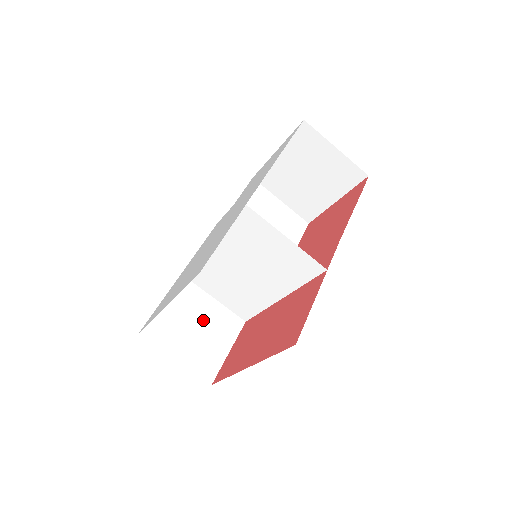
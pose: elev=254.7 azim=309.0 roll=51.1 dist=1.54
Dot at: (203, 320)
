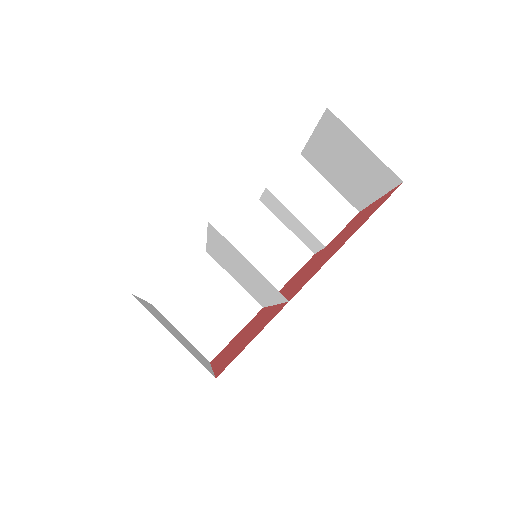
Dot at: (217, 300)
